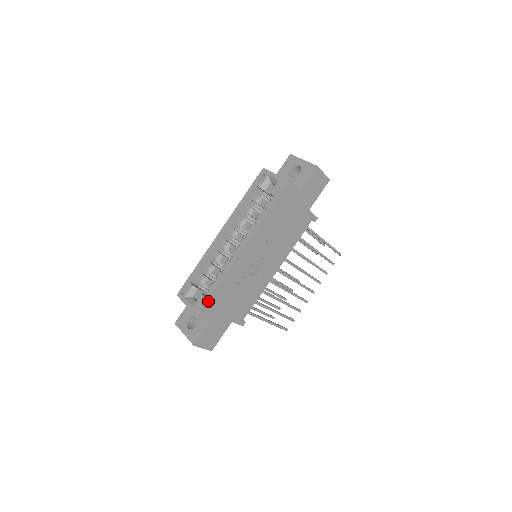
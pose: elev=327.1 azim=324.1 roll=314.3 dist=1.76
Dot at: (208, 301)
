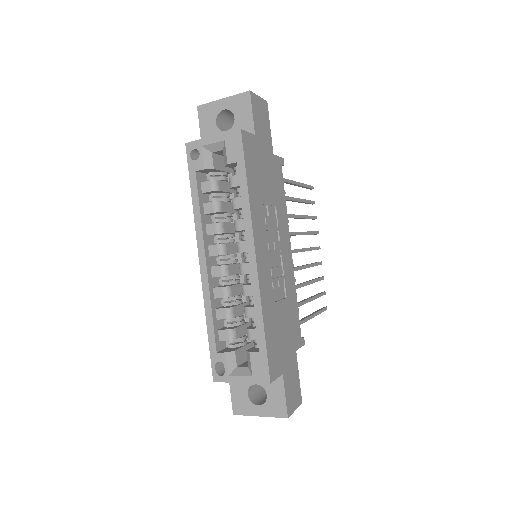
Dot at: (267, 353)
